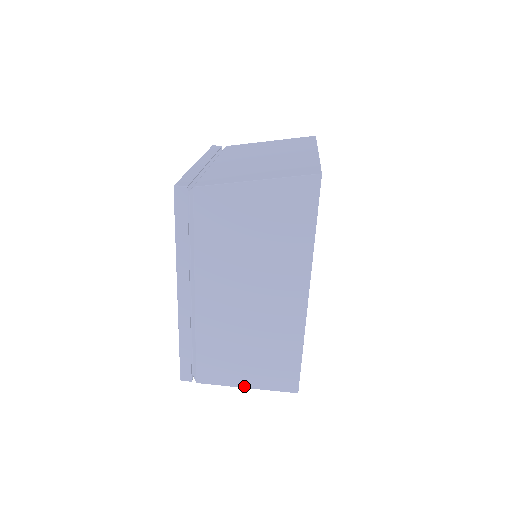
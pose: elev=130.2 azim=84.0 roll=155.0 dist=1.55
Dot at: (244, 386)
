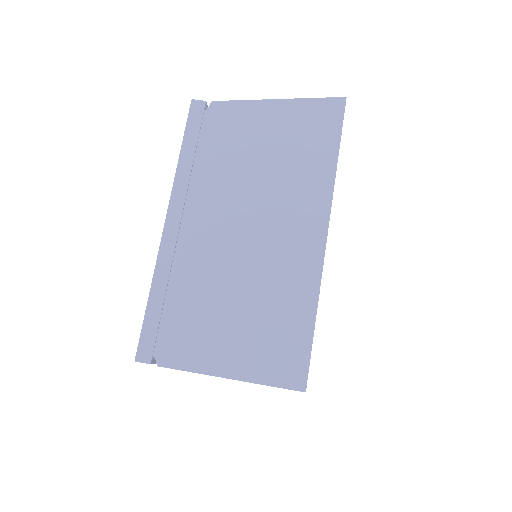
Dot at: (227, 375)
